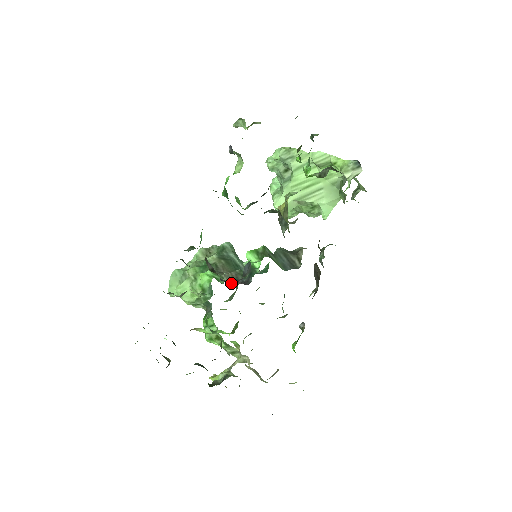
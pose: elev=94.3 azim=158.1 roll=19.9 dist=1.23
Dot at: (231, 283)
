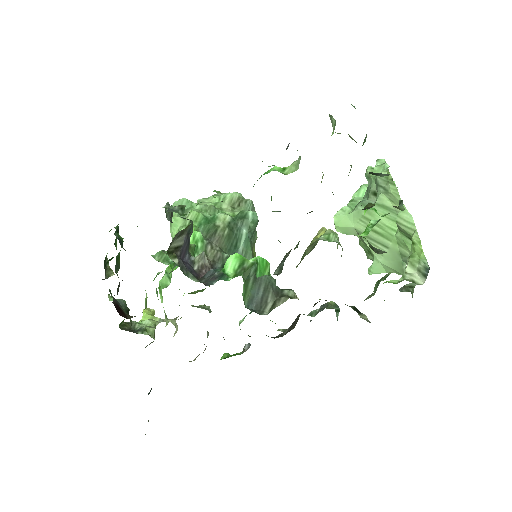
Dot at: (198, 267)
